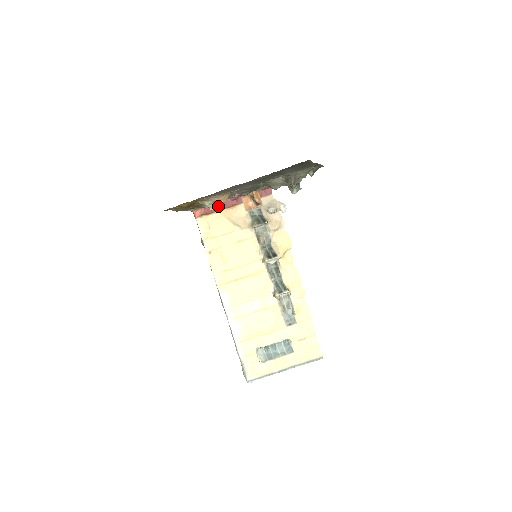
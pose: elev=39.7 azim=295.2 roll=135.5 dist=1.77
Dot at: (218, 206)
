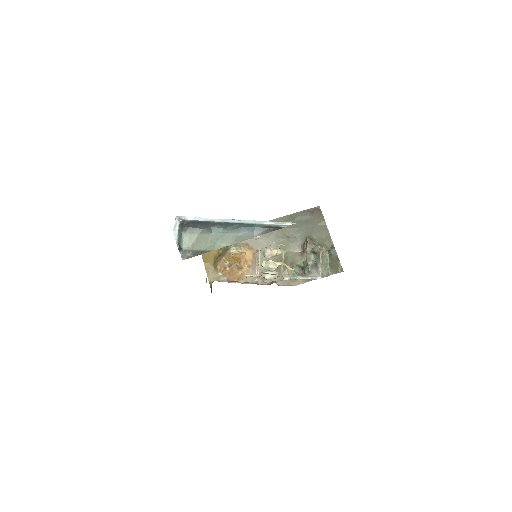
Dot at: (240, 254)
